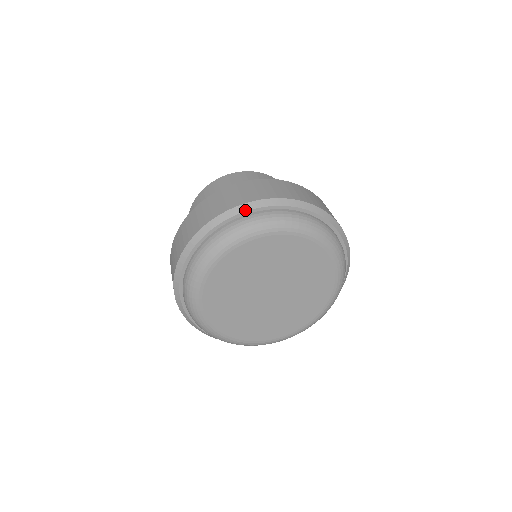
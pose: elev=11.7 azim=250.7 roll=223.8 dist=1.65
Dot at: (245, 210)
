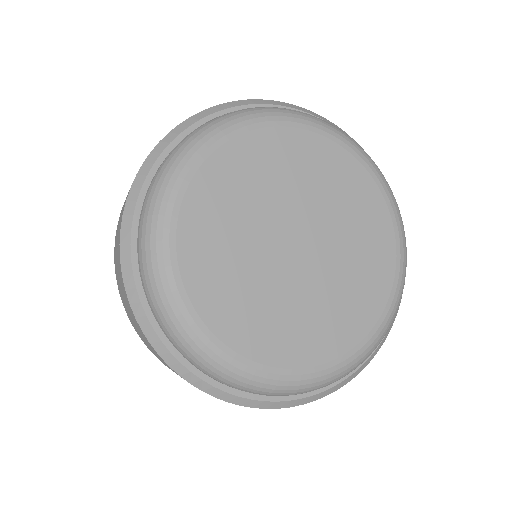
Dot at: (238, 105)
